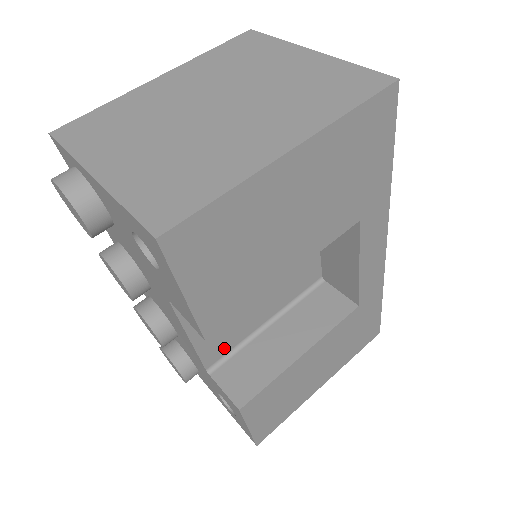
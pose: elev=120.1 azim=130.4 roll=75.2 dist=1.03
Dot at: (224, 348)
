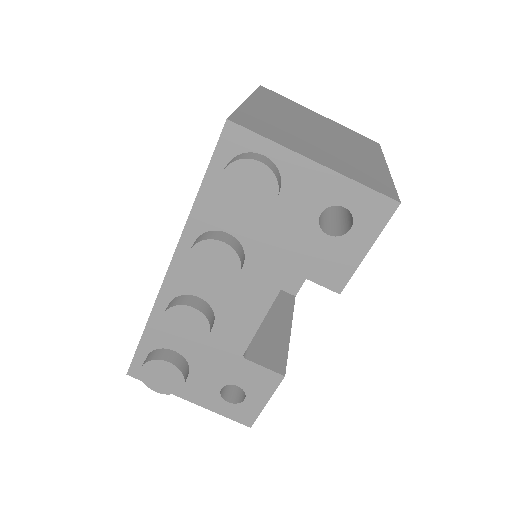
Dot at: occluded
